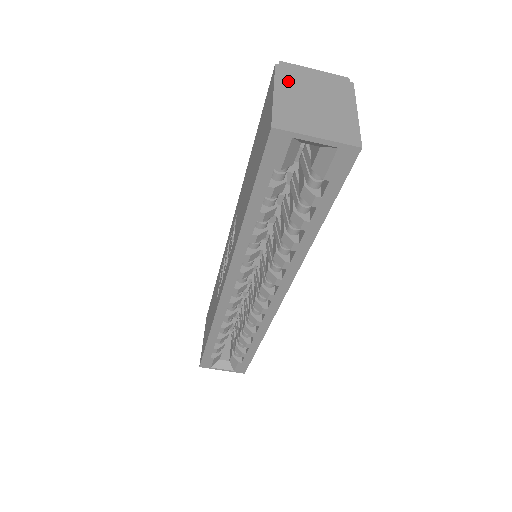
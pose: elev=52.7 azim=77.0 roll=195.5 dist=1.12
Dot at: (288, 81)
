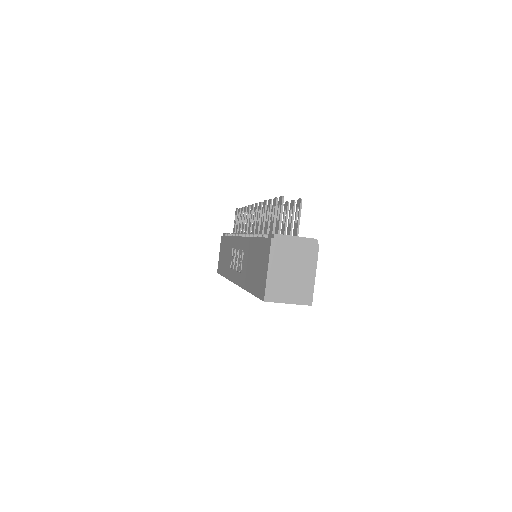
Dot at: (278, 255)
